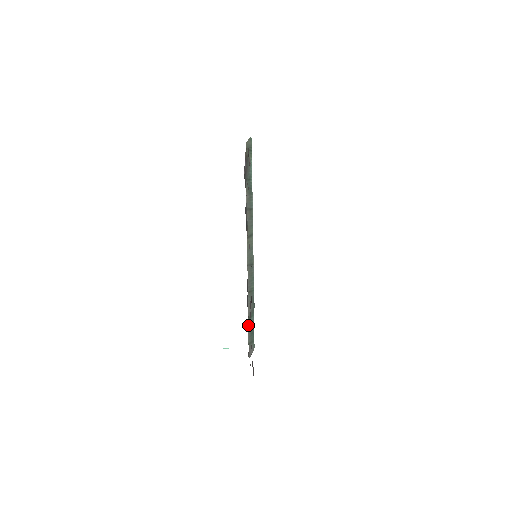
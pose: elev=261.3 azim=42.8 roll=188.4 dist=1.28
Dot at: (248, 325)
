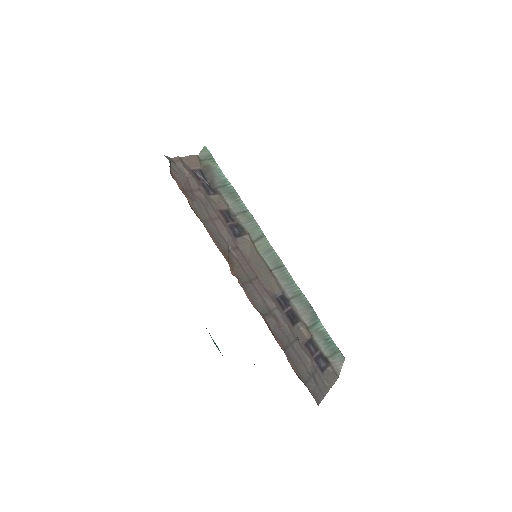
Dot at: (313, 335)
